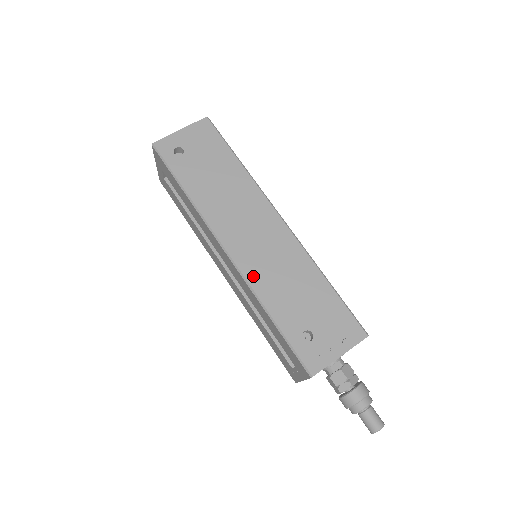
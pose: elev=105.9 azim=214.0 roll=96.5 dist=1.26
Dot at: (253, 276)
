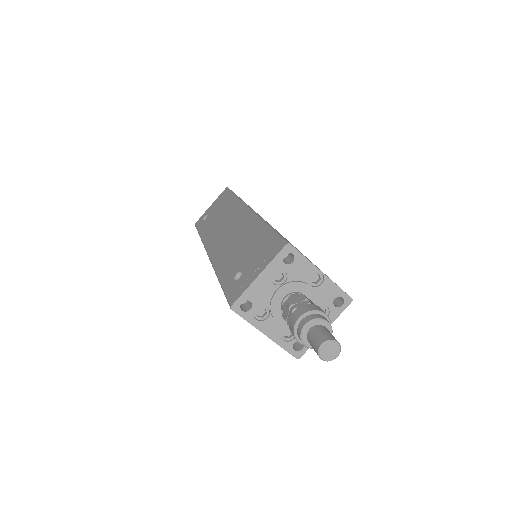
Dot at: (217, 258)
